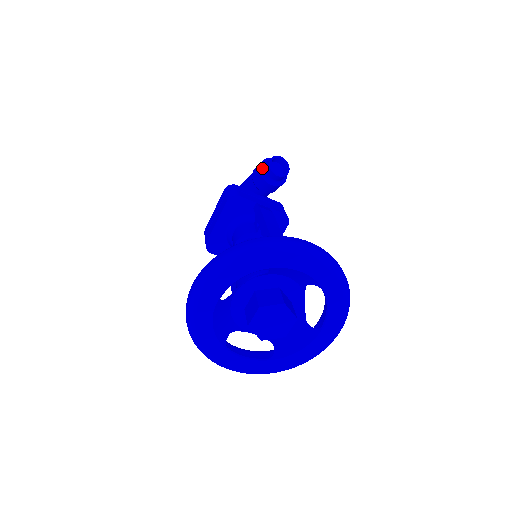
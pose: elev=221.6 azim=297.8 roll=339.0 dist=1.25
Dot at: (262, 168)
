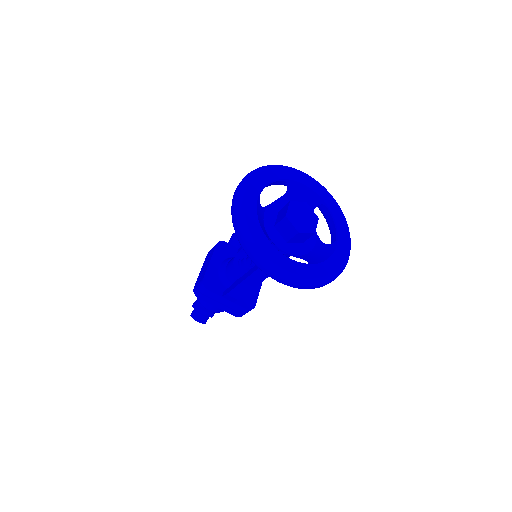
Dot at: occluded
